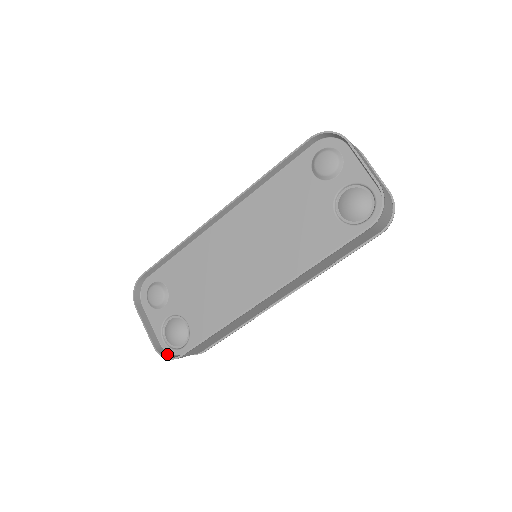
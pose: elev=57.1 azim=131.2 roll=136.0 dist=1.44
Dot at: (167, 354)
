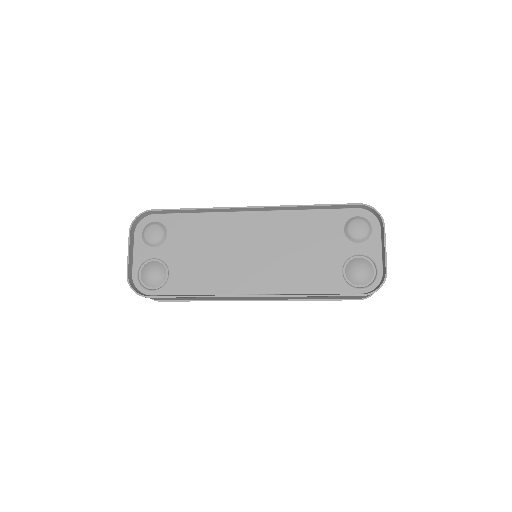
Dot at: (135, 287)
